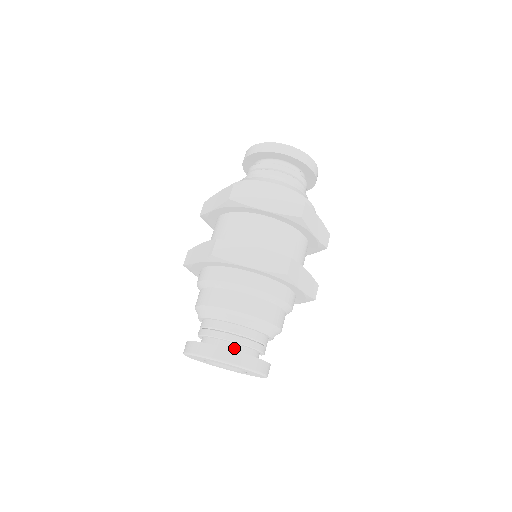
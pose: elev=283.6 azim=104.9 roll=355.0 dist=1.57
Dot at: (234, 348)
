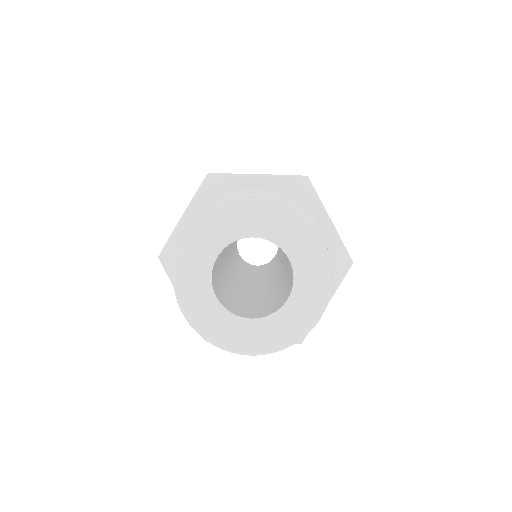
Dot at: occluded
